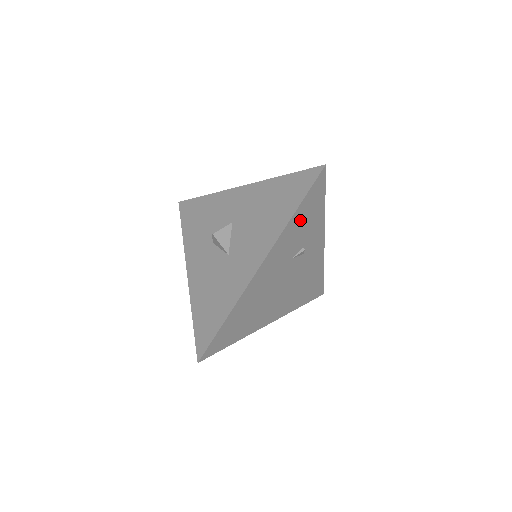
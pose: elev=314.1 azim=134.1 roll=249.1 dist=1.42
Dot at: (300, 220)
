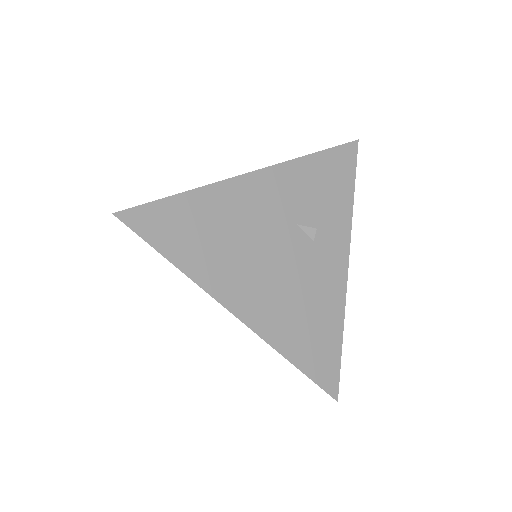
Dot at: (318, 175)
